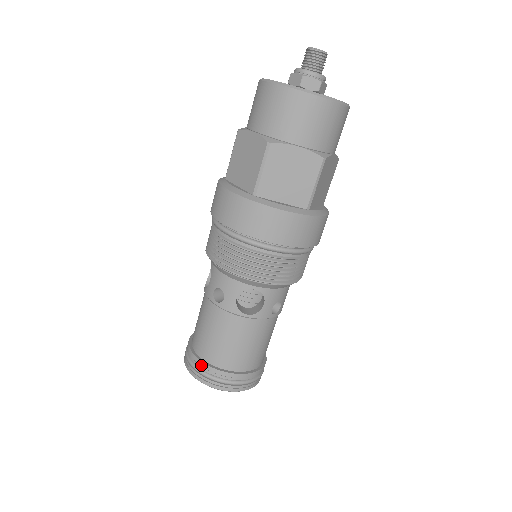
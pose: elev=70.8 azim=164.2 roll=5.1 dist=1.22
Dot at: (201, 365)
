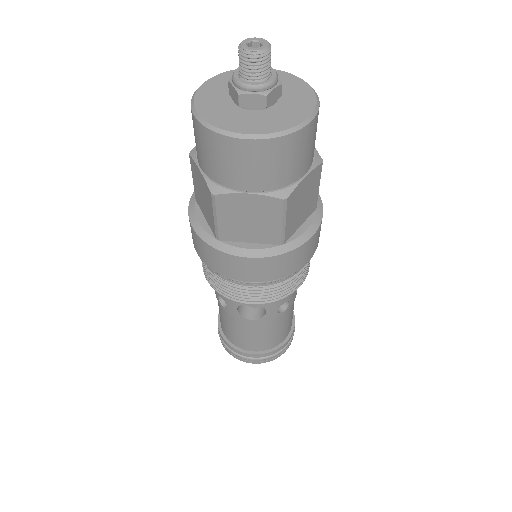
Dot at: (227, 345)
